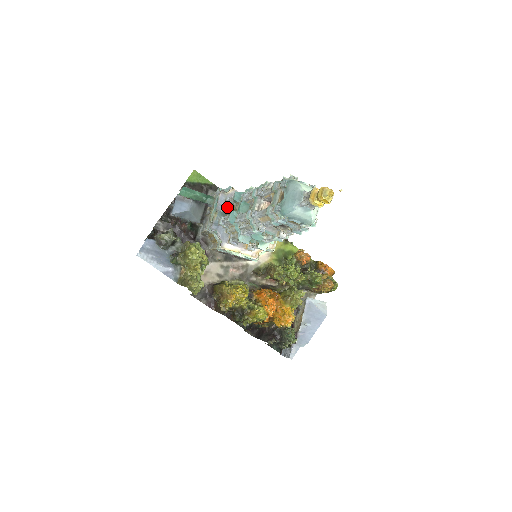
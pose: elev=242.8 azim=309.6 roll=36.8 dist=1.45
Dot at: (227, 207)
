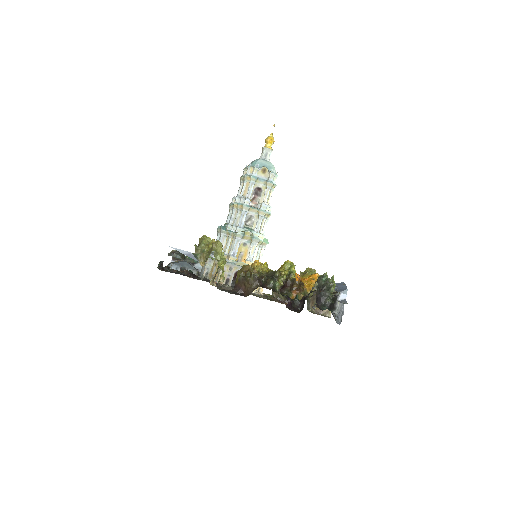
Dot at: occluded
